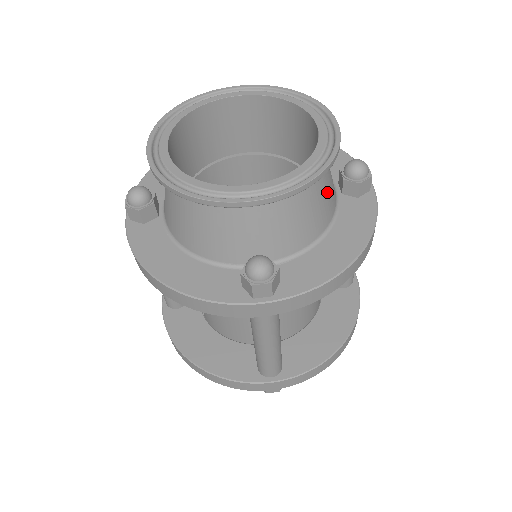
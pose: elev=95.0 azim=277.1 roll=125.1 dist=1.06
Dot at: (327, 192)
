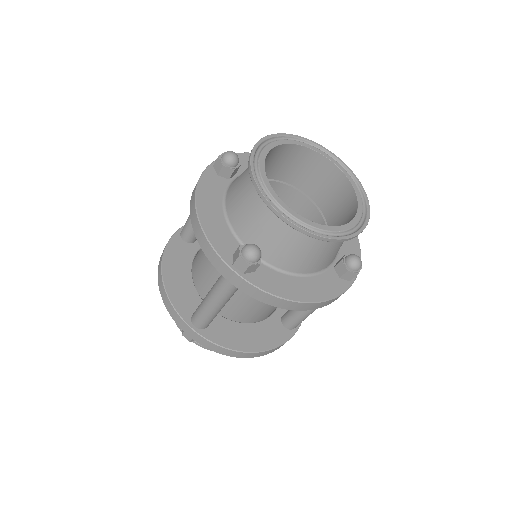
Dot at: (325, 255)
